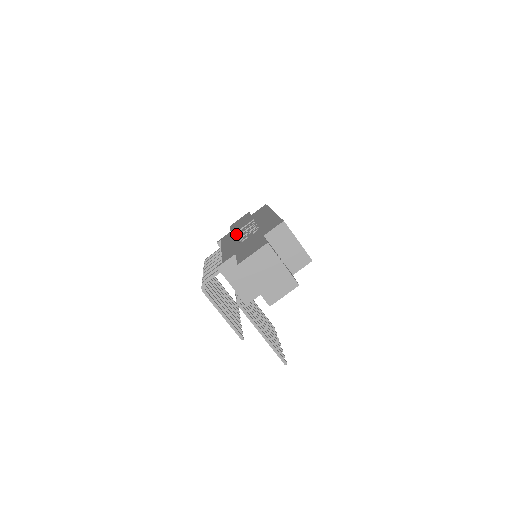
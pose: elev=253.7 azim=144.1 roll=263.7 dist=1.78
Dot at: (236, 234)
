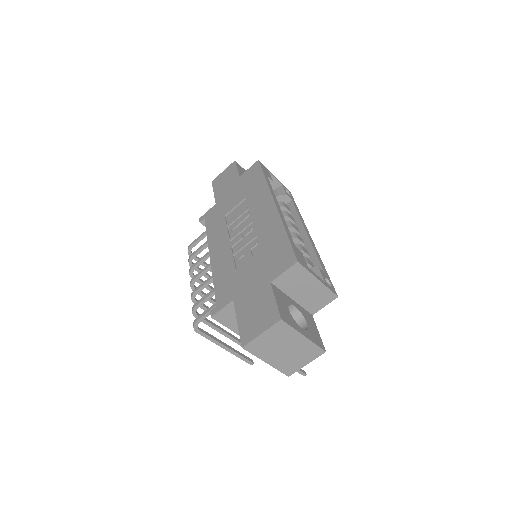
Dot at: (225, 225)
